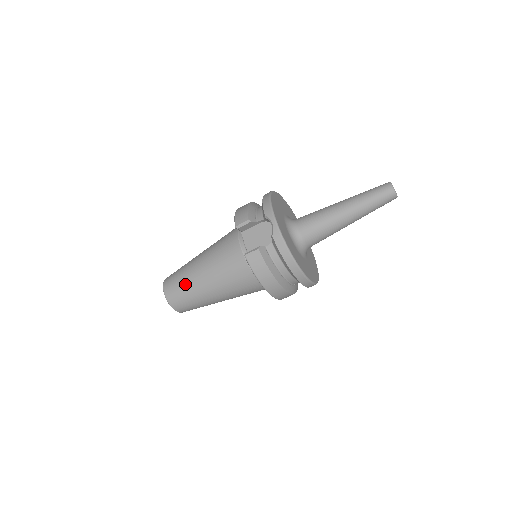
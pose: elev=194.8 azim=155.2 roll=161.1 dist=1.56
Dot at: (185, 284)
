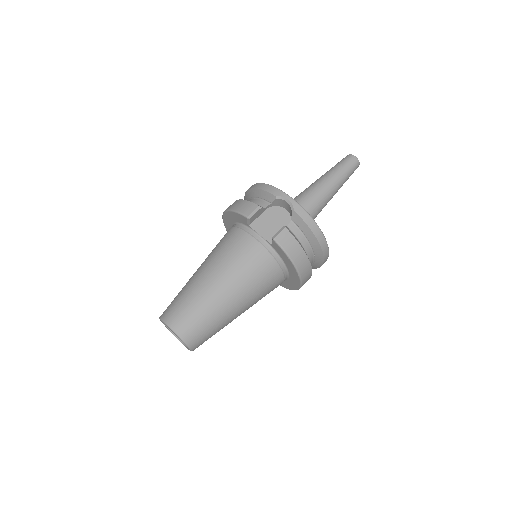
Dot at: (199, 306)
